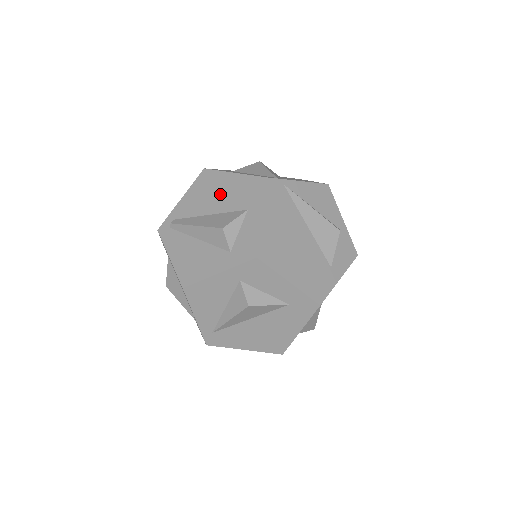
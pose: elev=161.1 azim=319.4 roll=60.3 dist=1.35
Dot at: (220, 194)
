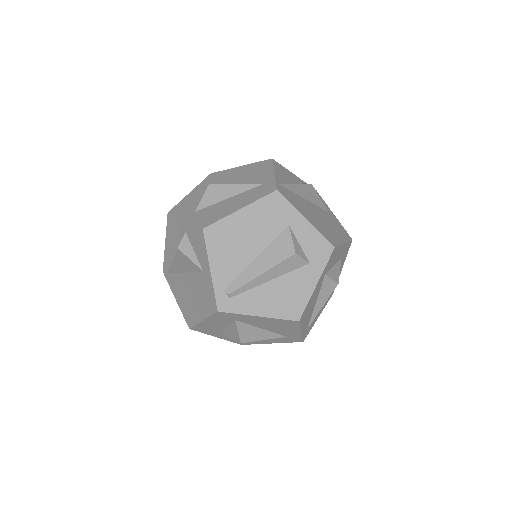
Dot at: (248, 234)
